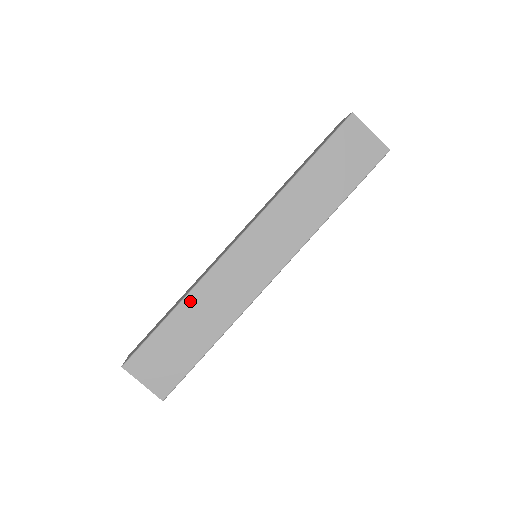
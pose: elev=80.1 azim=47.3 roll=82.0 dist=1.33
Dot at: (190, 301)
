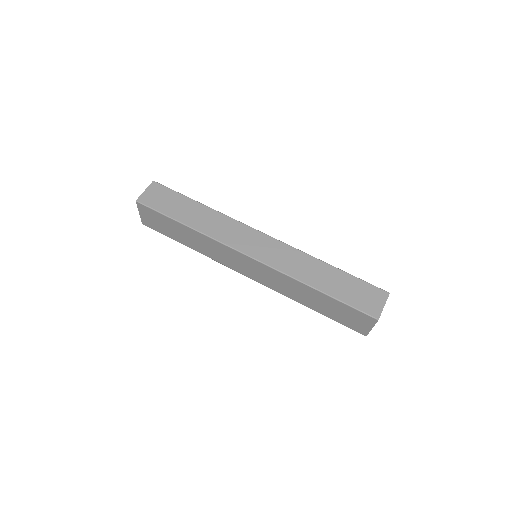
Dot at: (196, 234)
